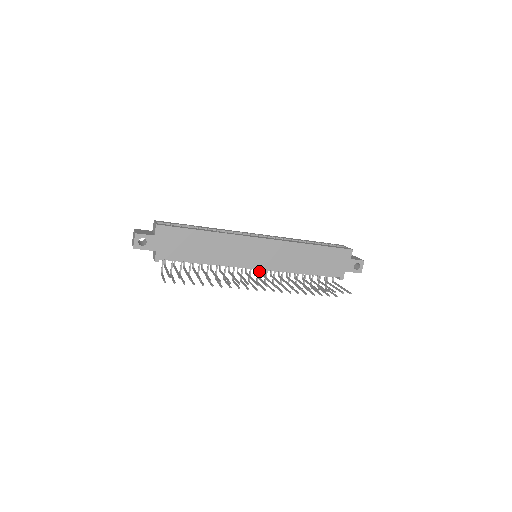
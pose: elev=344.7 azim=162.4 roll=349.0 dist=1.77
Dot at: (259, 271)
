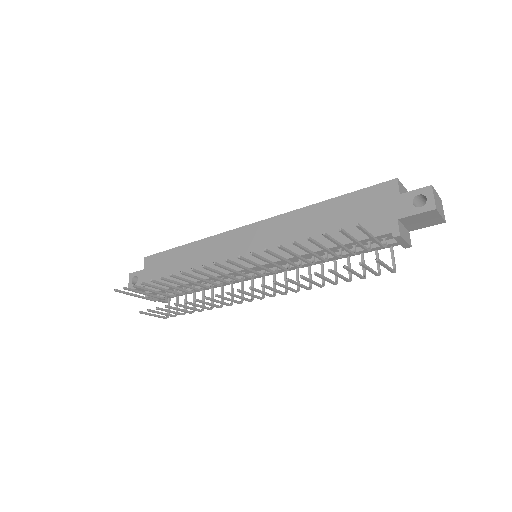
Dot at: (274, 280)
